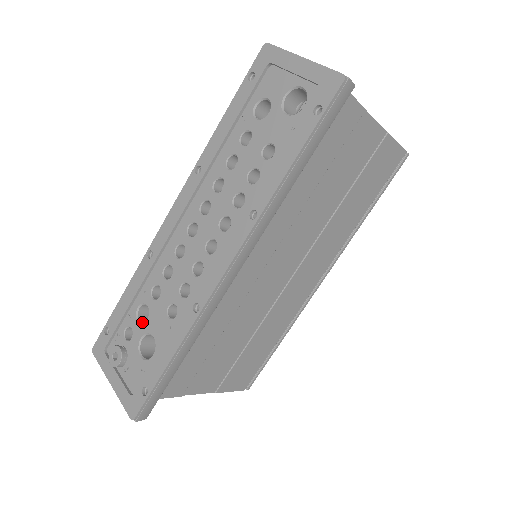
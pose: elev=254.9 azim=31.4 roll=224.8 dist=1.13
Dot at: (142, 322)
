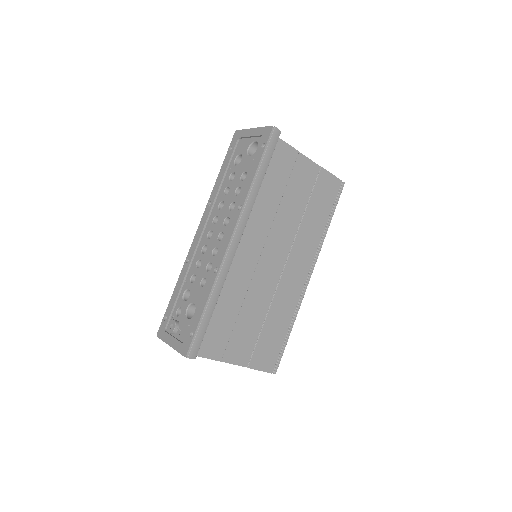
Dot at: occluded
